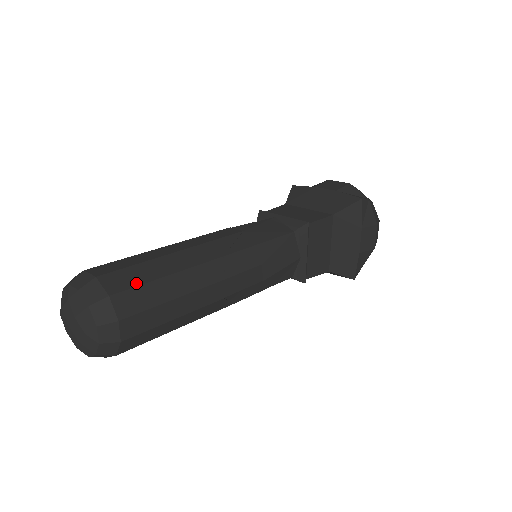
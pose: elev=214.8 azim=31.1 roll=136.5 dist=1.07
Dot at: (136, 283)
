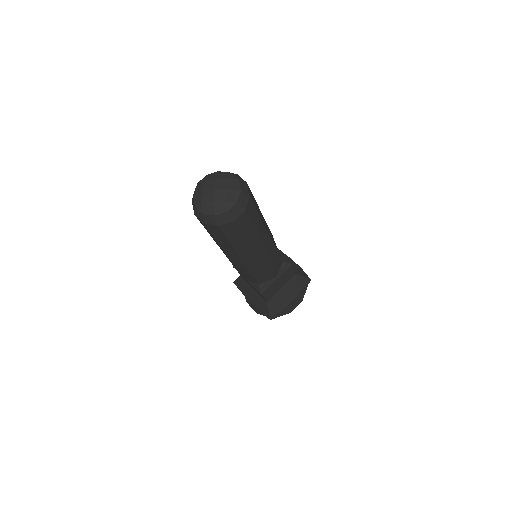
Dot at: occluded
